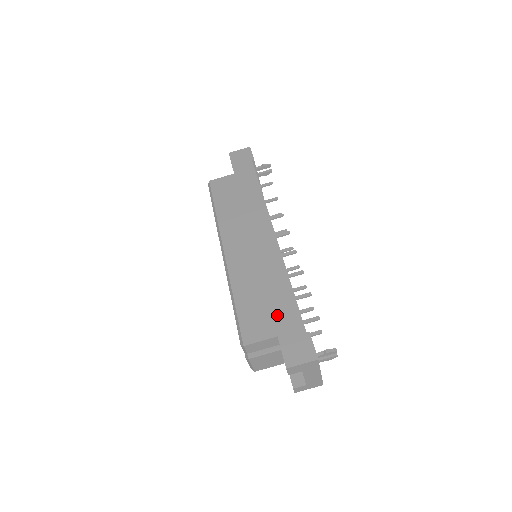
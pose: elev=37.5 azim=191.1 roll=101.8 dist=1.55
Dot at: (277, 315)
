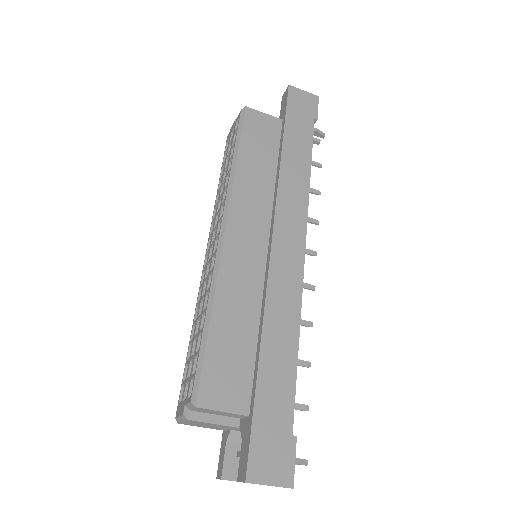
Dot at: (264, 385)
